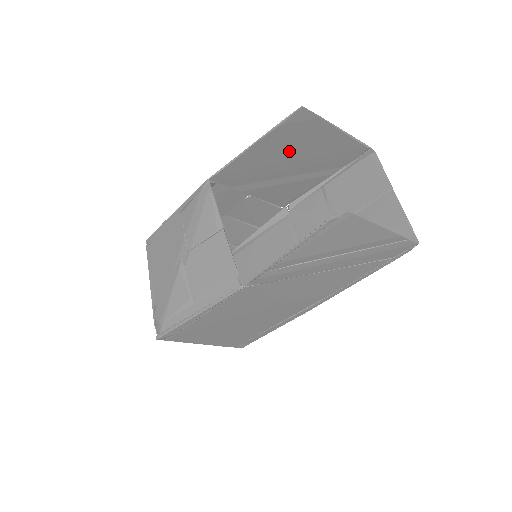
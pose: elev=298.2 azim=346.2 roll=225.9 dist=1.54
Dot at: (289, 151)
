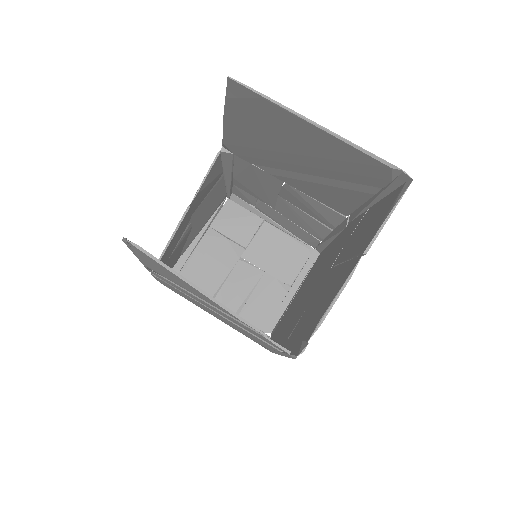
Dot at: (273, 138)
